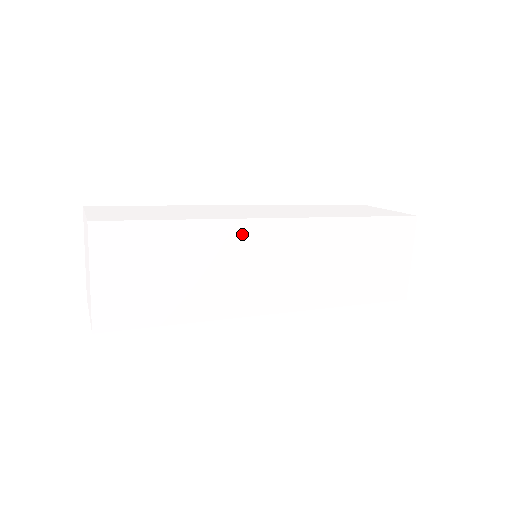
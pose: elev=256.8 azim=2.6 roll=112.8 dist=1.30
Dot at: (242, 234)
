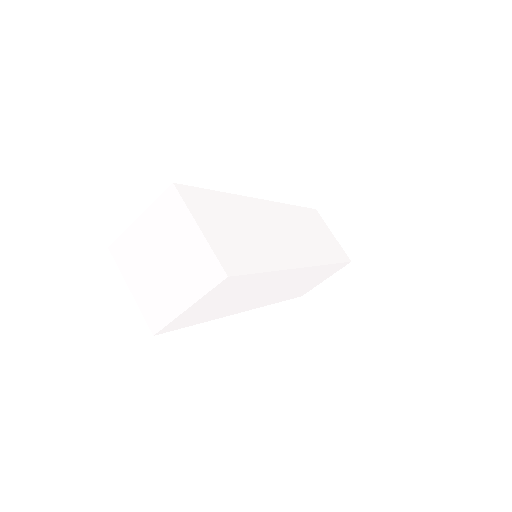
Dot at: (285, 276)
